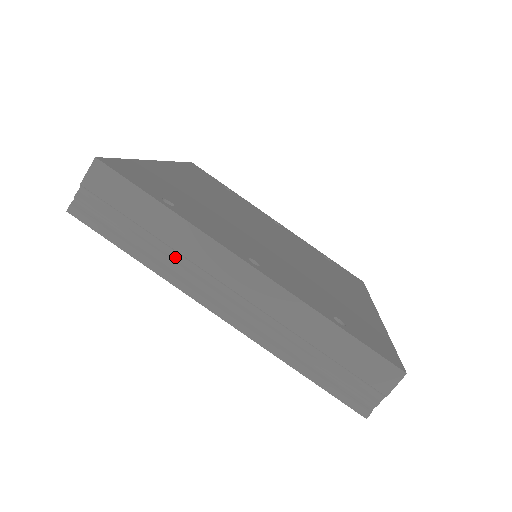
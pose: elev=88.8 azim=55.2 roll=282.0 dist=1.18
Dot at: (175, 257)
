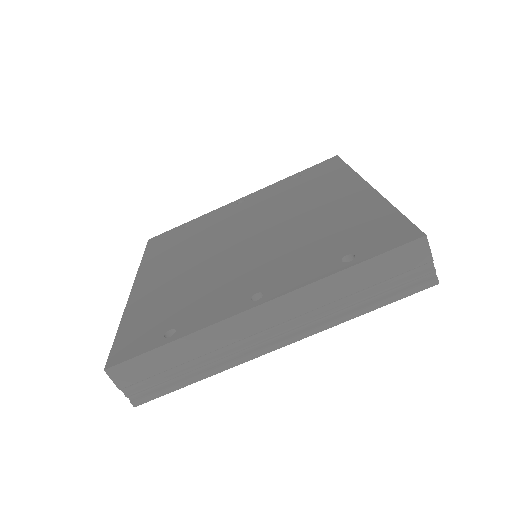
Dot at: (216, 354)
